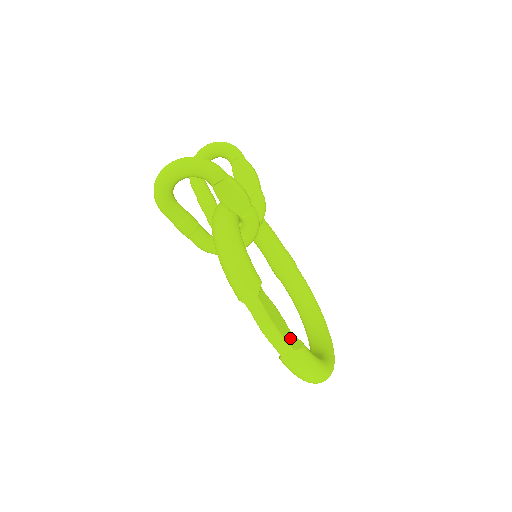
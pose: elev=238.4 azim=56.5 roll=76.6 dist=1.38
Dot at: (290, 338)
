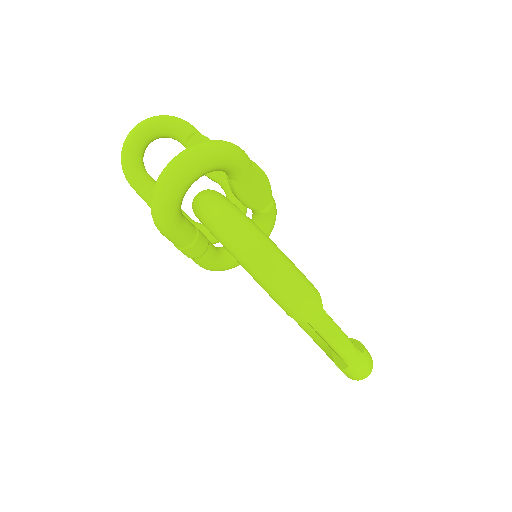
Dot at: occluded
